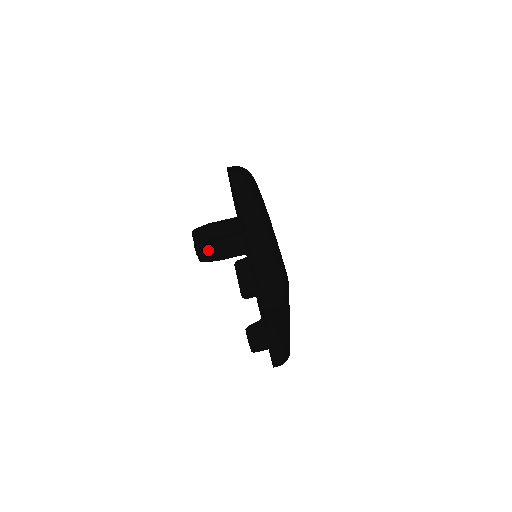
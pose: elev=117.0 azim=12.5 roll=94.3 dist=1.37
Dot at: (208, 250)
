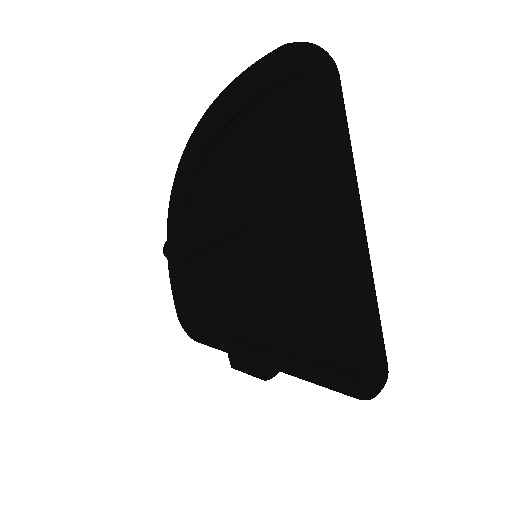
Dot at: (197, 241)
